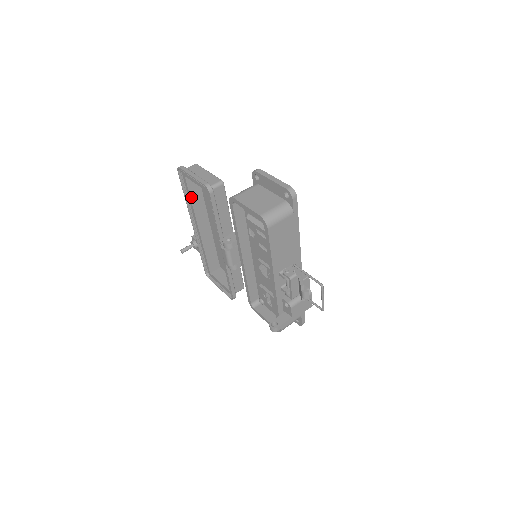
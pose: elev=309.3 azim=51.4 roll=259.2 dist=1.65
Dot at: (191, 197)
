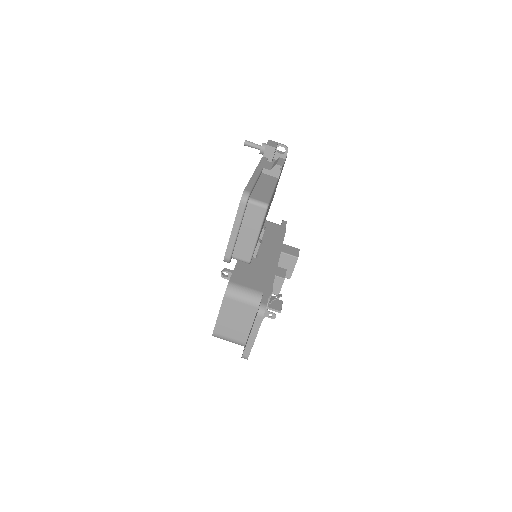
Dot at: occluded
